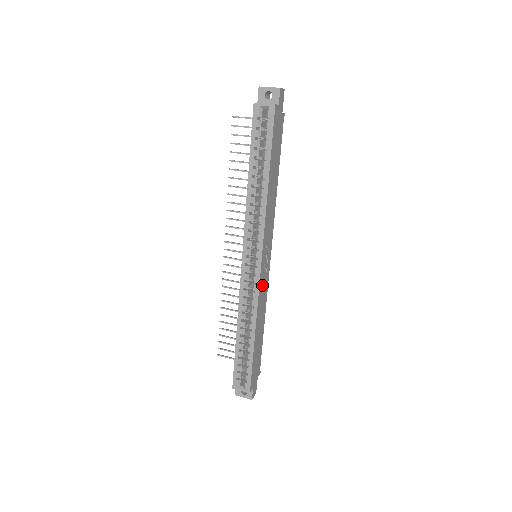
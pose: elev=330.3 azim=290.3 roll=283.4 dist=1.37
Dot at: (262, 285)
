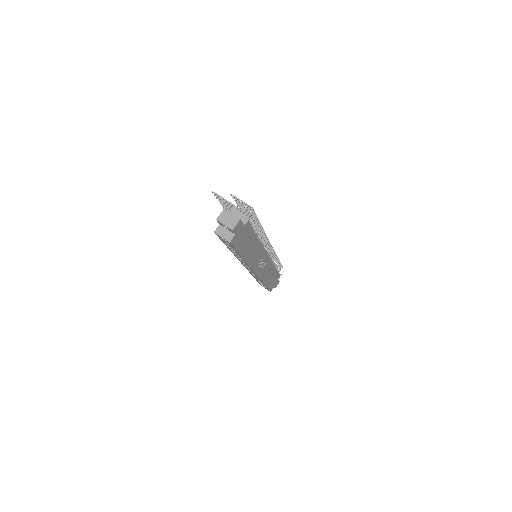
Dot at: (262, 271)
